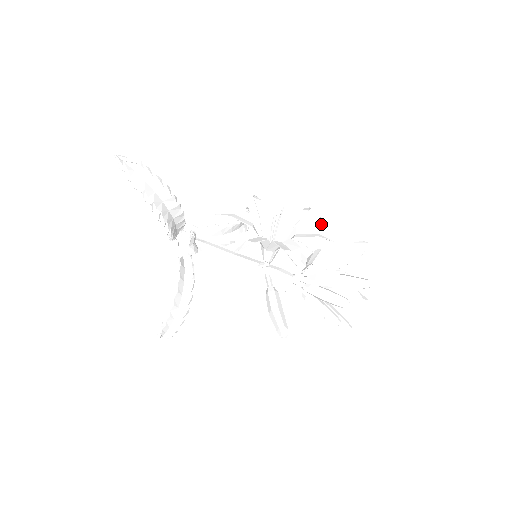
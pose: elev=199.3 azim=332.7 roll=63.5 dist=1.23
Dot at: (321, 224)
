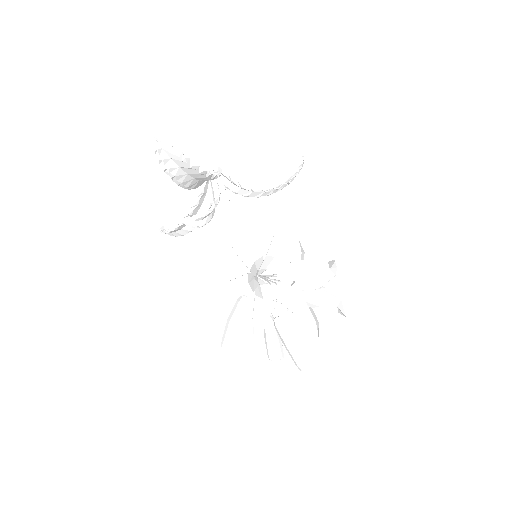
Dot at: (331, 264)
